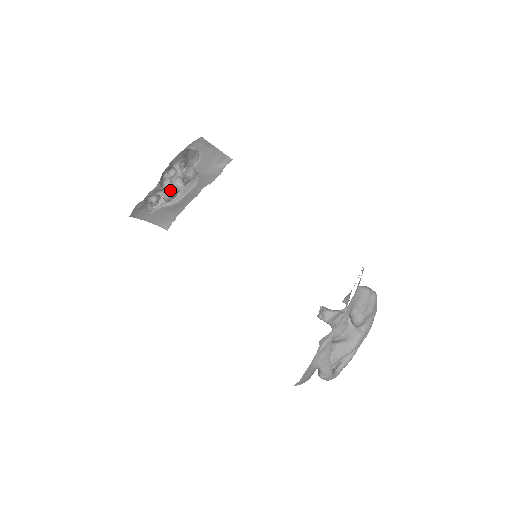
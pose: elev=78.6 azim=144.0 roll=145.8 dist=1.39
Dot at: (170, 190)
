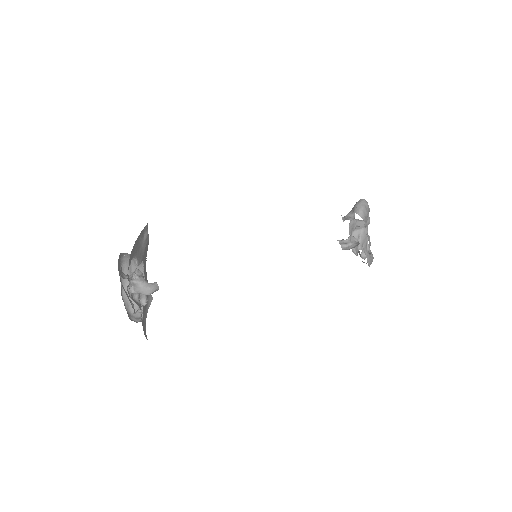
Dot at: occluded
